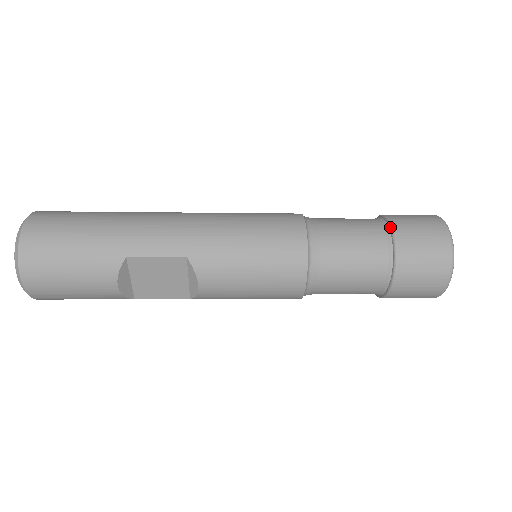
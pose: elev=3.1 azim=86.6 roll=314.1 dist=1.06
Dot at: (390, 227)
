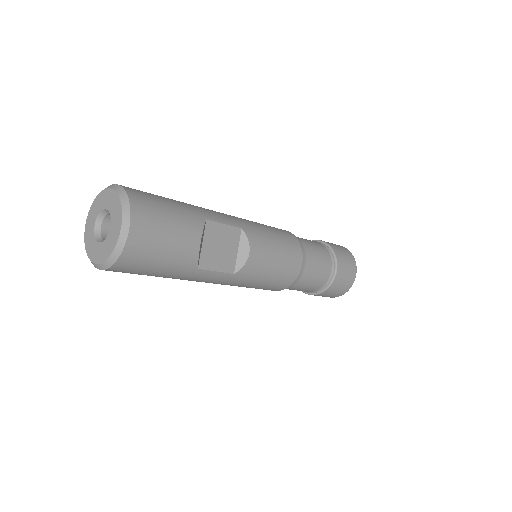
Dot at: (320, 241)
